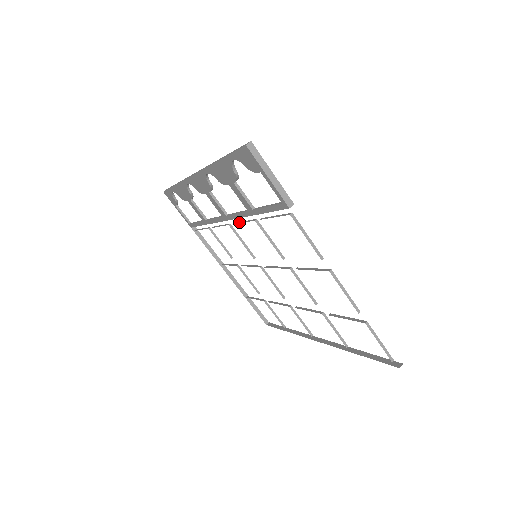
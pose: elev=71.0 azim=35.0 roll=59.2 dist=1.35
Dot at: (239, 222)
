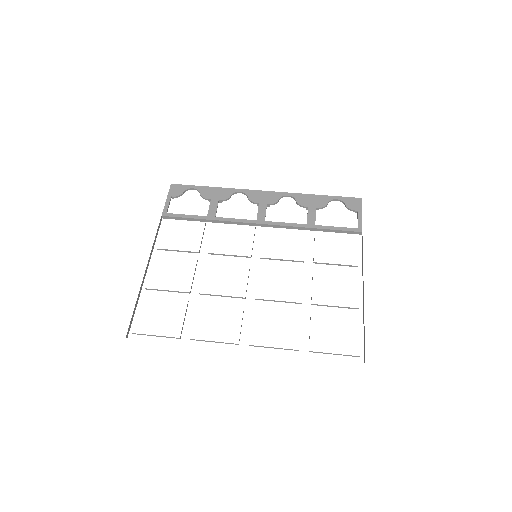
Dot at: occluded
